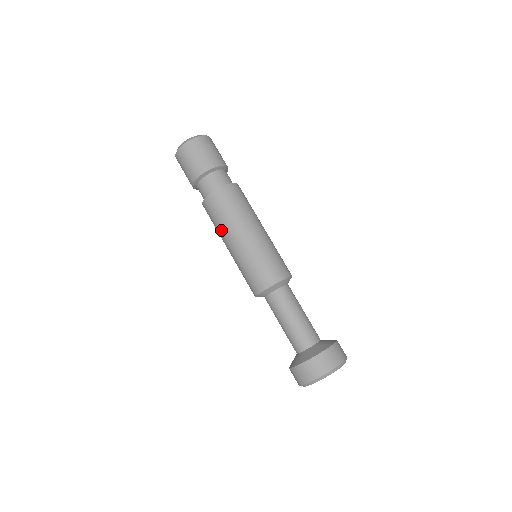
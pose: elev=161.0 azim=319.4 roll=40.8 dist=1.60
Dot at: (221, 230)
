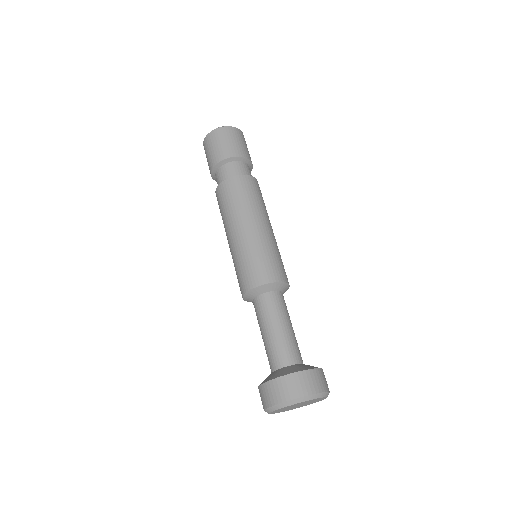
Dot at: occluded
